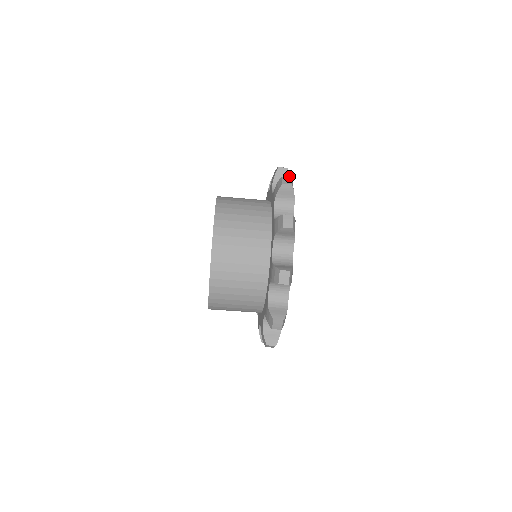
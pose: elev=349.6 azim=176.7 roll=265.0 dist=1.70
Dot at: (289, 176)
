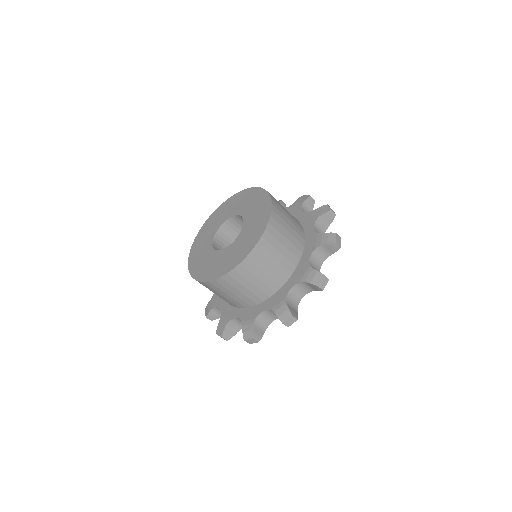
Dot at: (332, 221)
